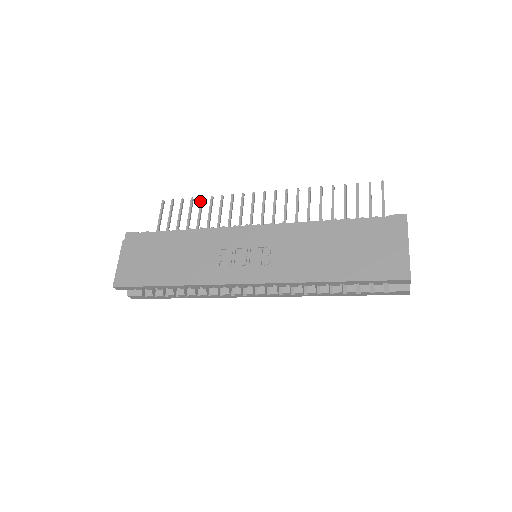
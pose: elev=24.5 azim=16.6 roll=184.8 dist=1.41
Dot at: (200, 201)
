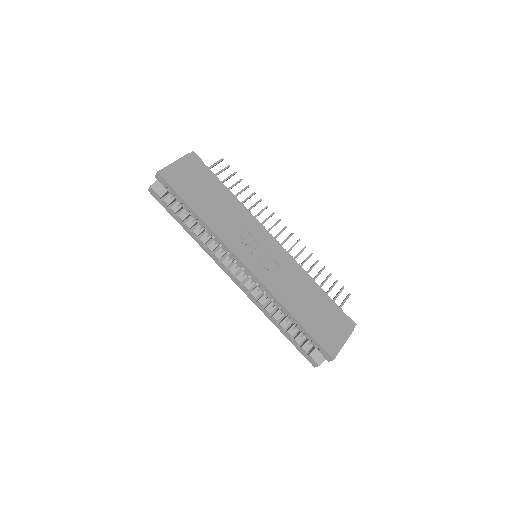
Dot at: (246, 187)
